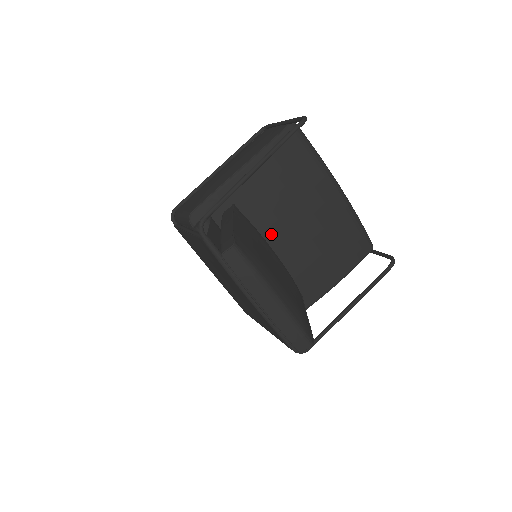
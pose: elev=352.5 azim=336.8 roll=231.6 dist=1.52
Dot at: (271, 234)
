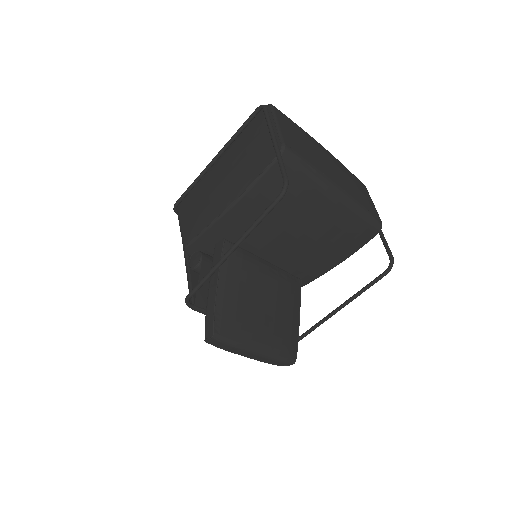
Dot at: (266, 251)
